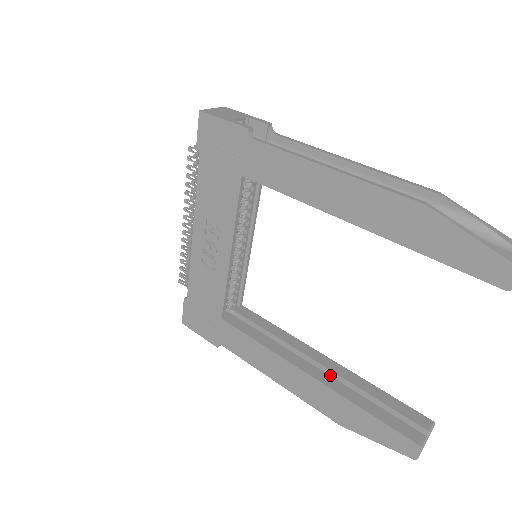
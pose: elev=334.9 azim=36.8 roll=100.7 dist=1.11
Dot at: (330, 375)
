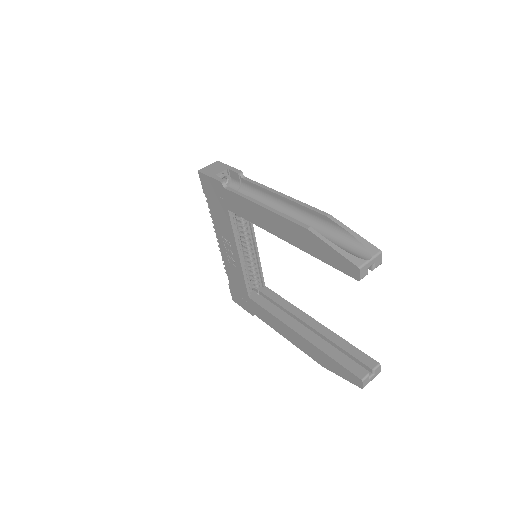
Dot at: (315, 333)
